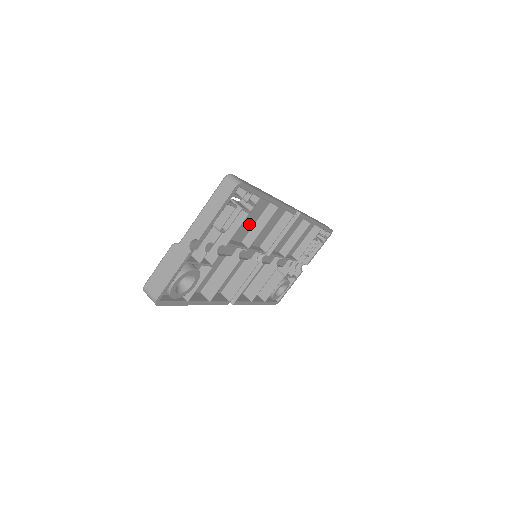
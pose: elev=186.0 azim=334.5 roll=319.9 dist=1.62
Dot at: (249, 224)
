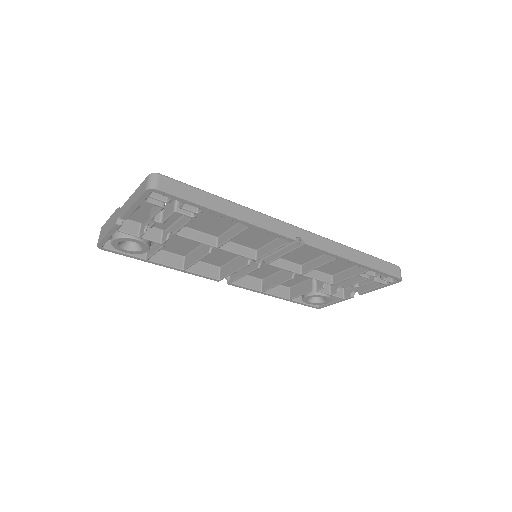
Dot at: (221, 225)
